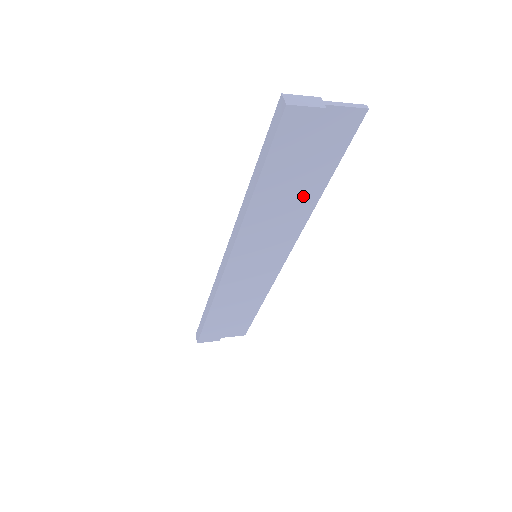
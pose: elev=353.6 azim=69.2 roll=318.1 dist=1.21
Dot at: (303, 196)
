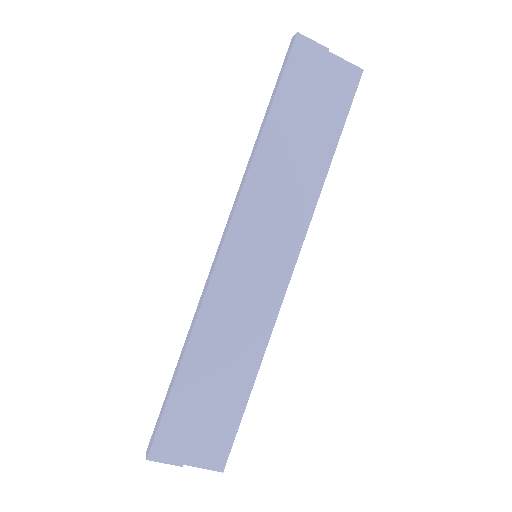
Dot at: (311, 162)
